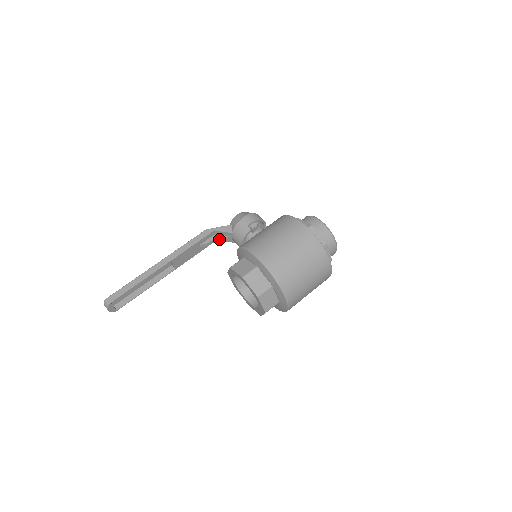
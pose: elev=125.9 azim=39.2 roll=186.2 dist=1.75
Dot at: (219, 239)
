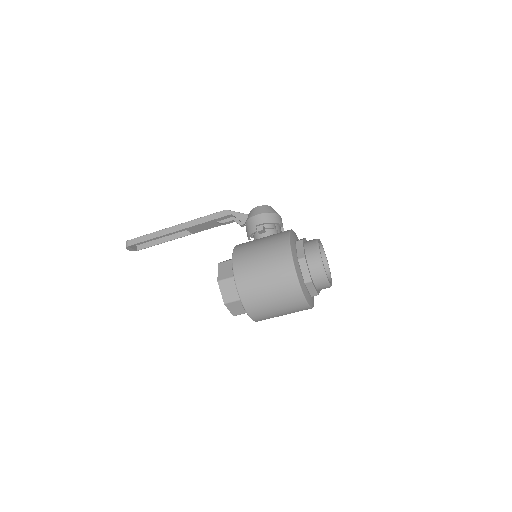
Dot at: (236, 222)
